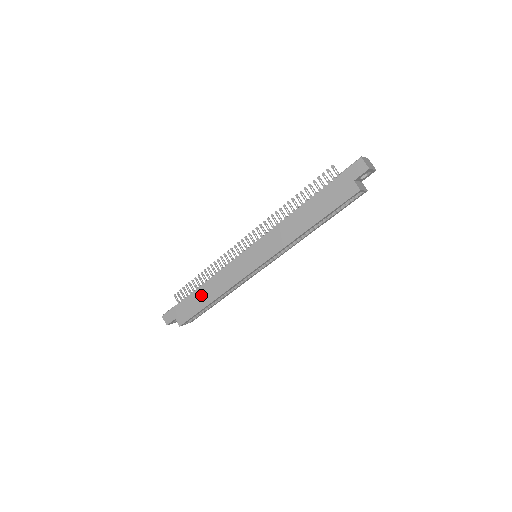
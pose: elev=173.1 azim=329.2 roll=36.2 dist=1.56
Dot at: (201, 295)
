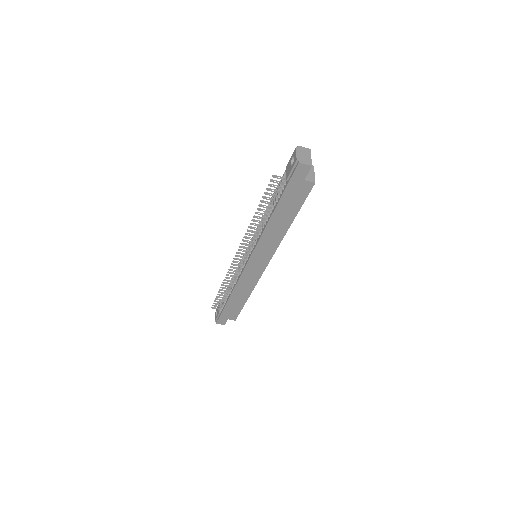
Dot at: (236, 300)
